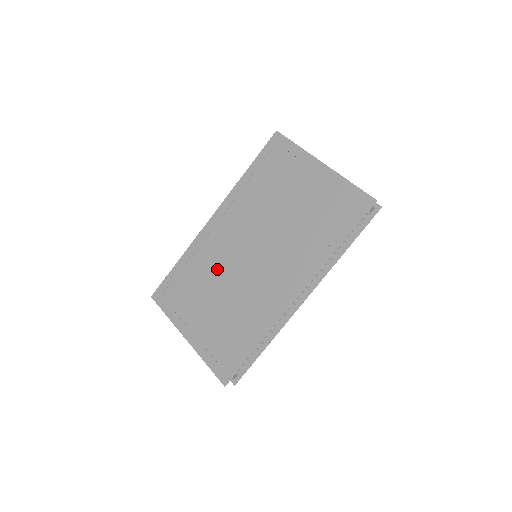
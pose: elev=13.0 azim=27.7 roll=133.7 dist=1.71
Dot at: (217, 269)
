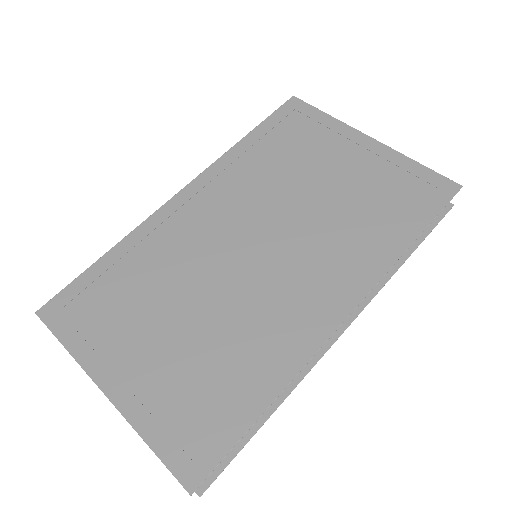
Dot at: (185, 269)
